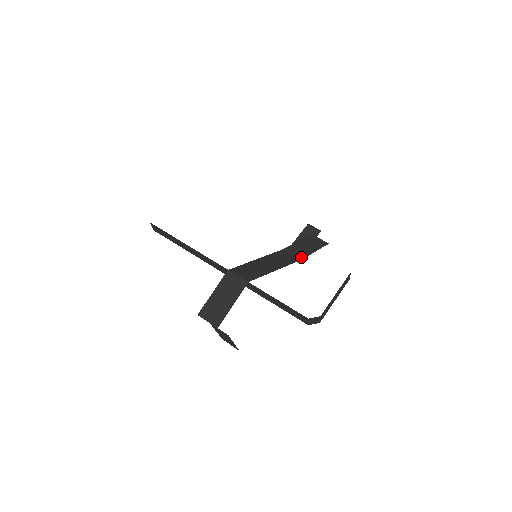
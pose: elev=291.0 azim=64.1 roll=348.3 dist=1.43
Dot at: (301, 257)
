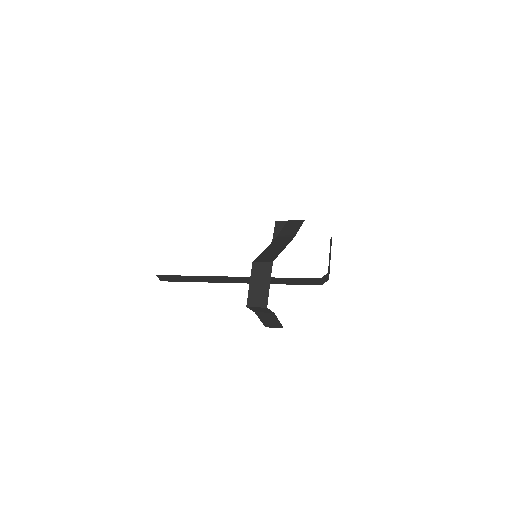
Dot at: (293, 236)
